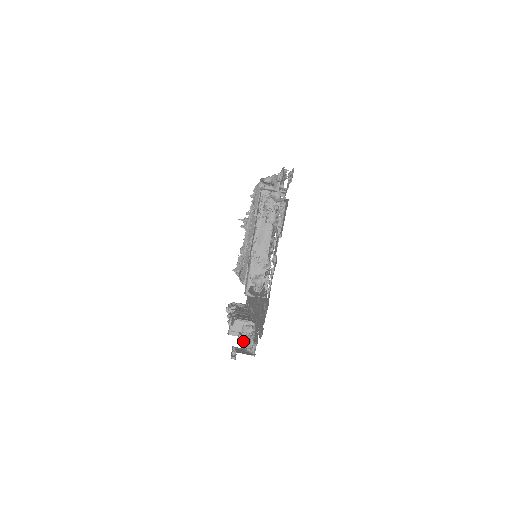
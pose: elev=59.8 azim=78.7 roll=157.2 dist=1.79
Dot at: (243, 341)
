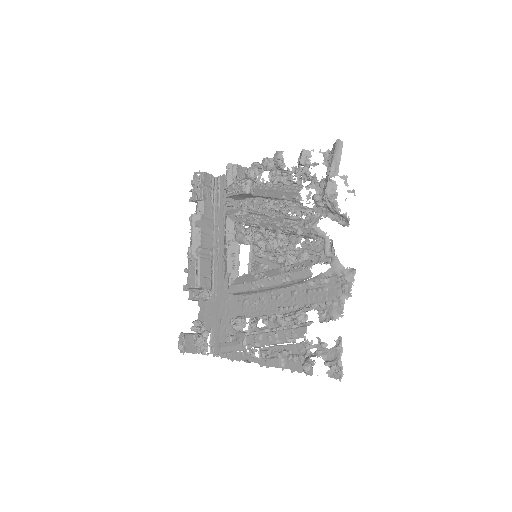
Dot at: (195, 343)
